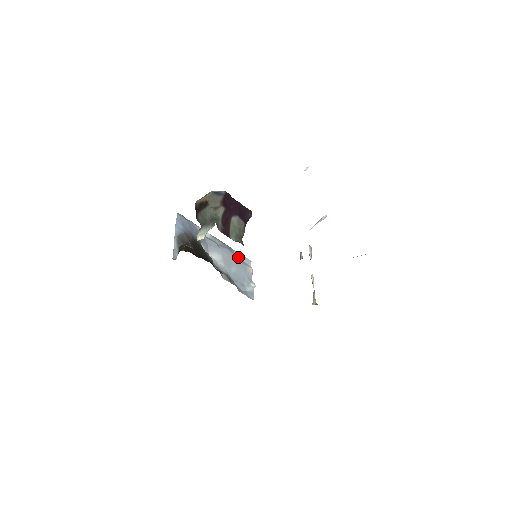
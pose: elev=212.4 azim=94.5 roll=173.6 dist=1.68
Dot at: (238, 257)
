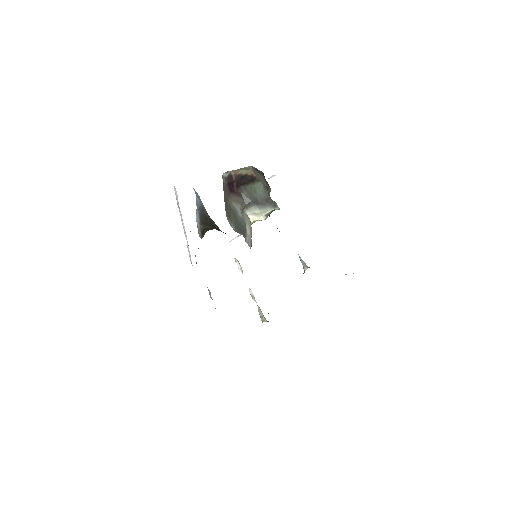
Dot at: (195, 255)
